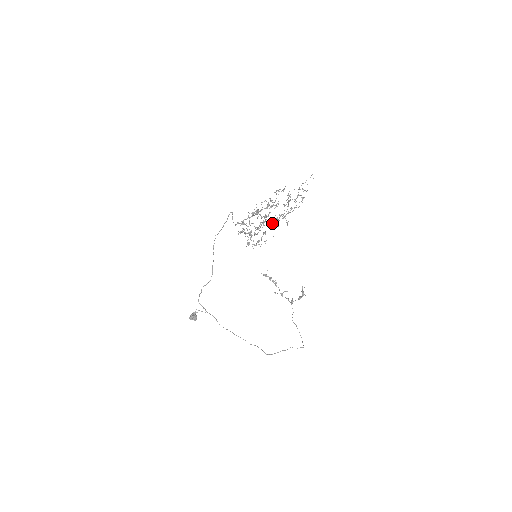
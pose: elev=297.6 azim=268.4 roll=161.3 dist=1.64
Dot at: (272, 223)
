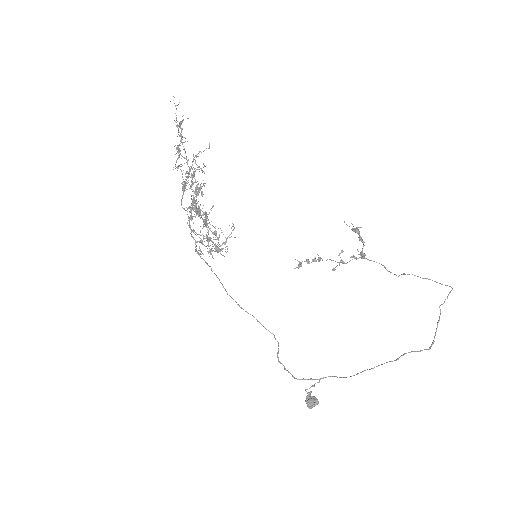
Dot at: occluded
